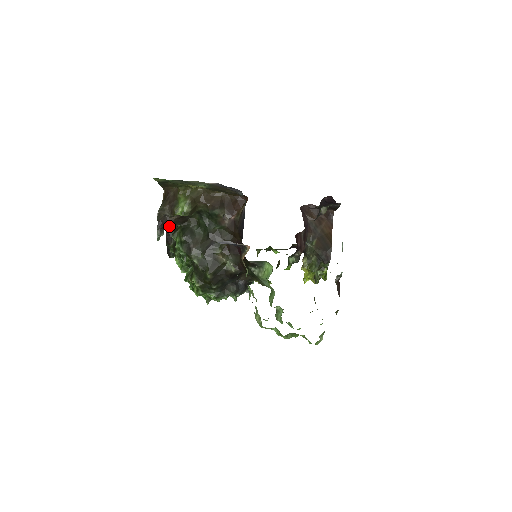
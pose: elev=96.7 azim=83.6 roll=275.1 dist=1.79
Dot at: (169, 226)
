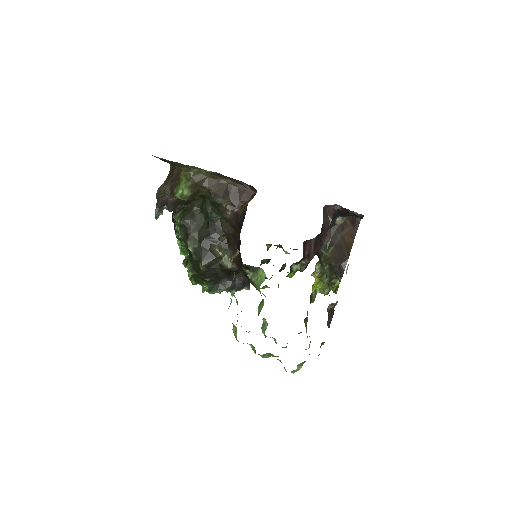
Dot at: (169, 206)
